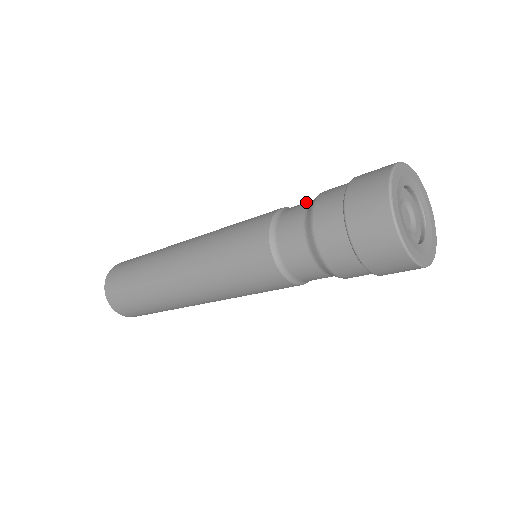
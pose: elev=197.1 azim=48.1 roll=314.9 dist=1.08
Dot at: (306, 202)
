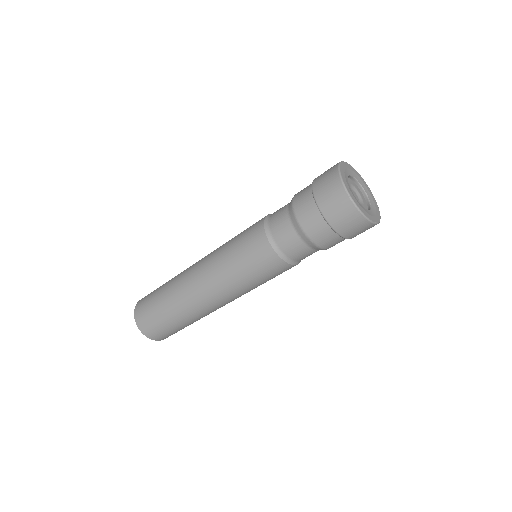
Dot at: occluded
